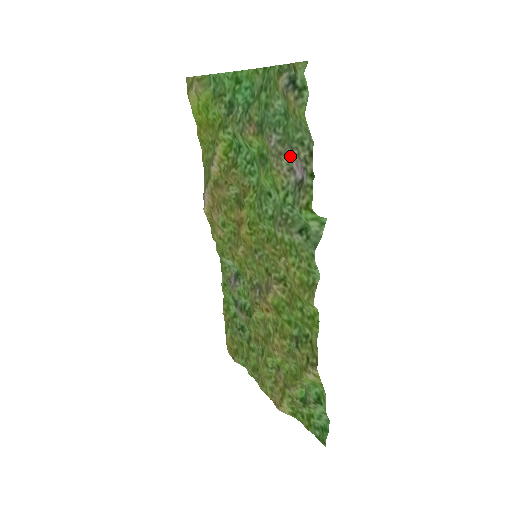
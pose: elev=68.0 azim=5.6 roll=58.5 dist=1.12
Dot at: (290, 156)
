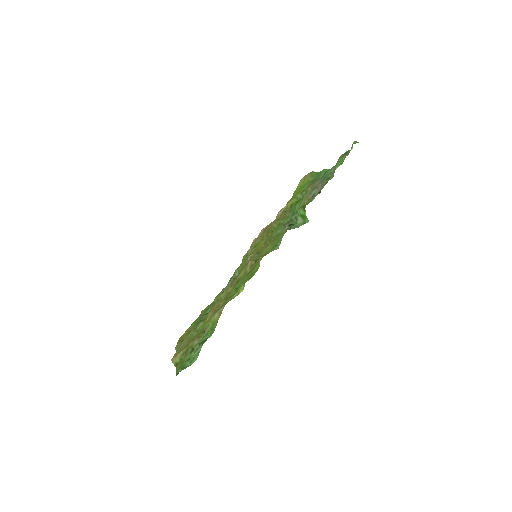
Dot at: (318, 186)
